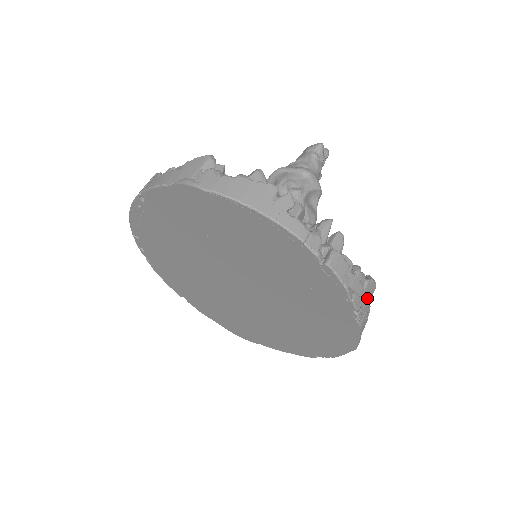
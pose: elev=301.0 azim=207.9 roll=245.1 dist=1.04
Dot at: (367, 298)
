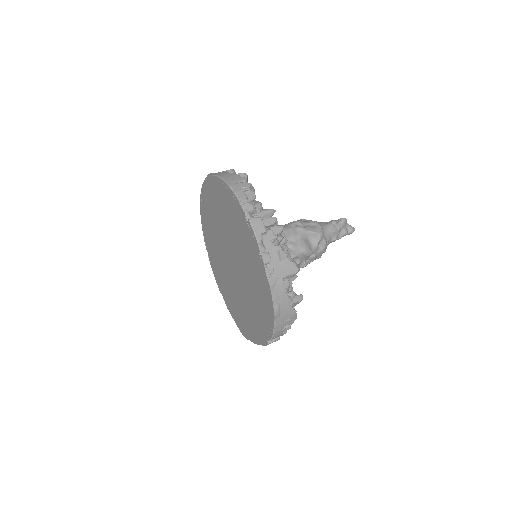
Dot at: (283, 270)
